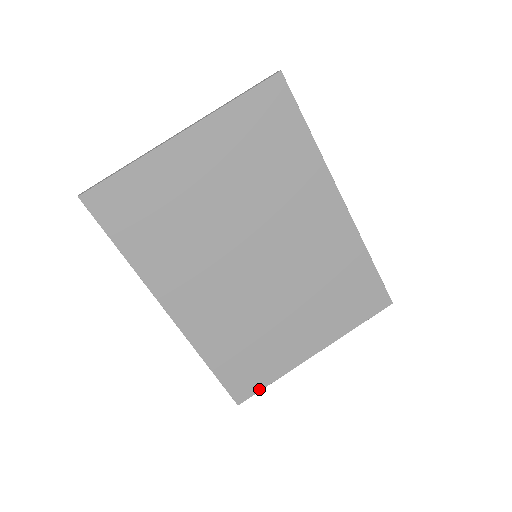
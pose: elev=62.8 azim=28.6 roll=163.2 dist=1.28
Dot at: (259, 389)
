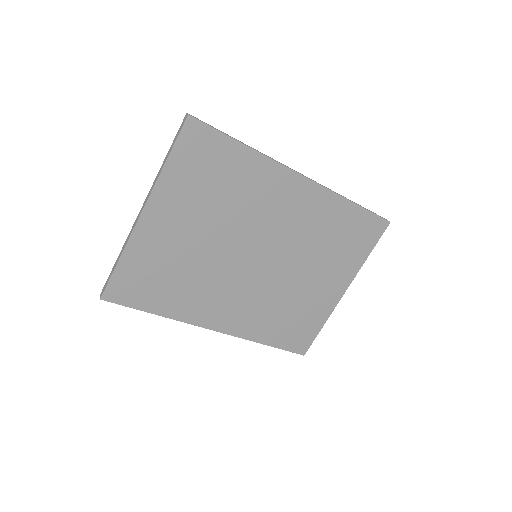
Dot at: (314, 338)
